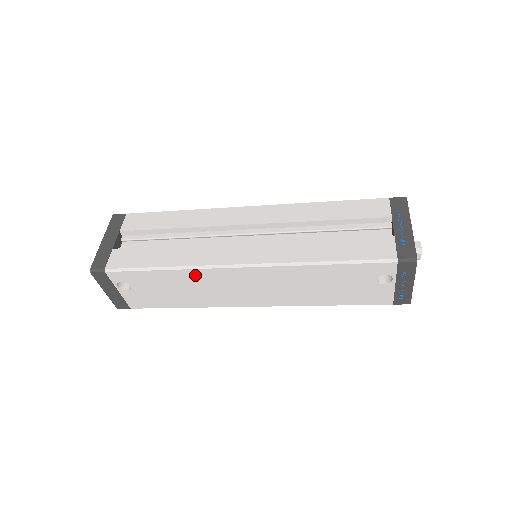
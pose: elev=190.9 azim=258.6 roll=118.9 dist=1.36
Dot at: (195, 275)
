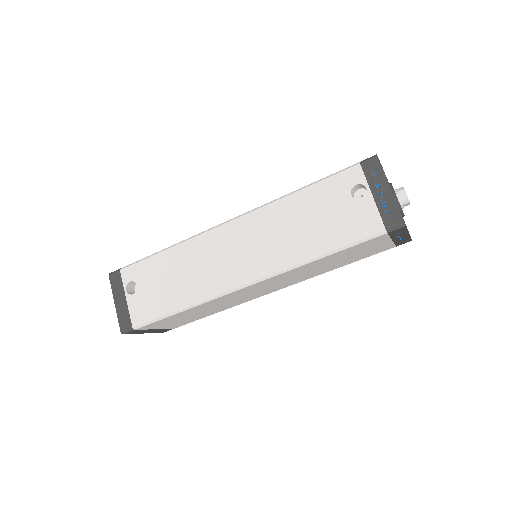
Dot at: (190, 248)
